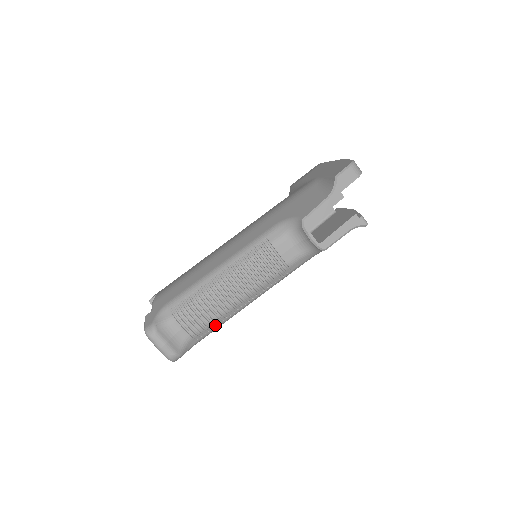
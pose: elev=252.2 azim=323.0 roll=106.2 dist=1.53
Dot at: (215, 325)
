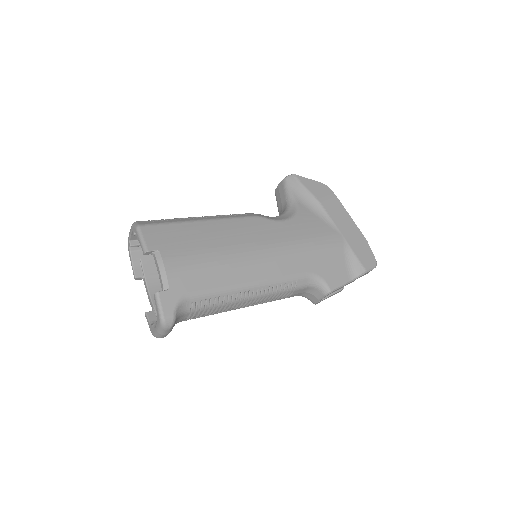
Dot at: occluded
